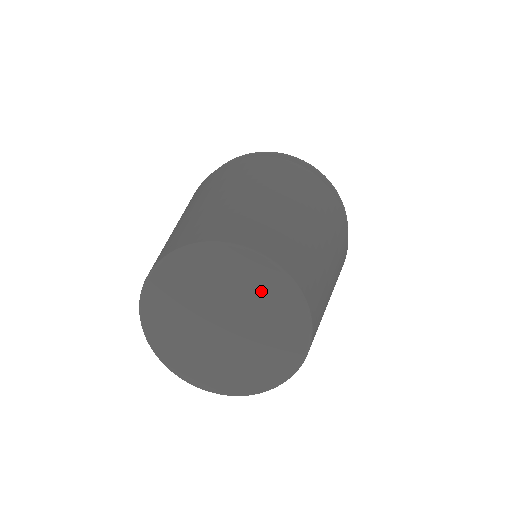
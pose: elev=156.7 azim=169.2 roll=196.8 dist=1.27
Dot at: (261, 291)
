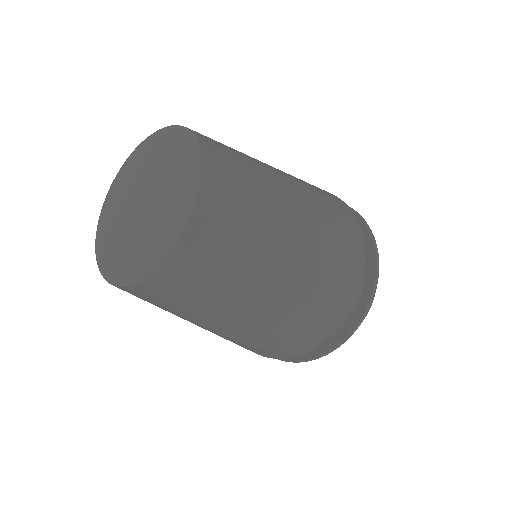
Dot at: (139, 165)
